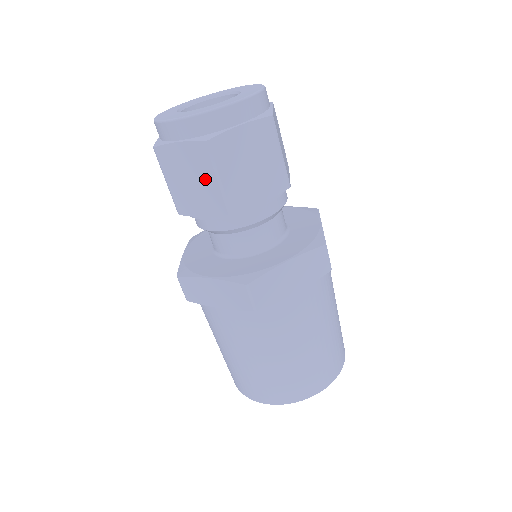
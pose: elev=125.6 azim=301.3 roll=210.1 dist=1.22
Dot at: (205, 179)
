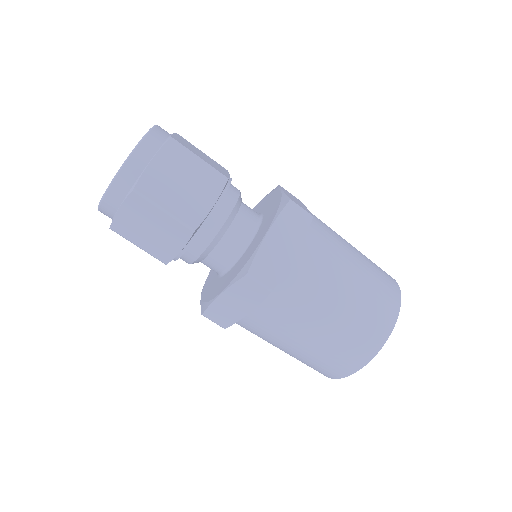
Dot at: (157, 219)
